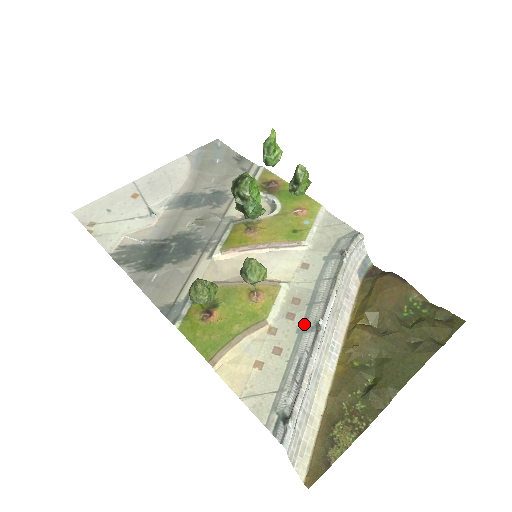
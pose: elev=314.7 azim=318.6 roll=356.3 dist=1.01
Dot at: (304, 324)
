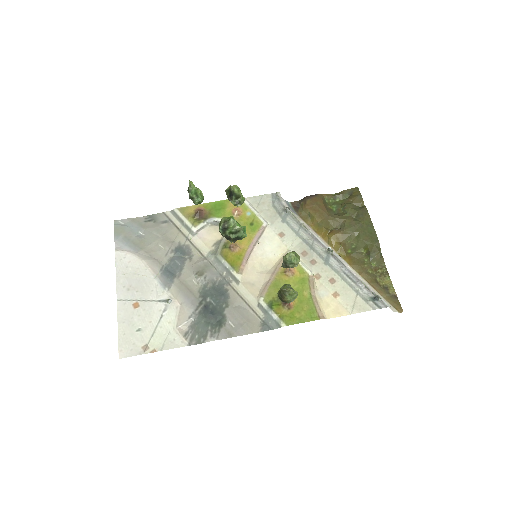
Dot at: (323, 258)
